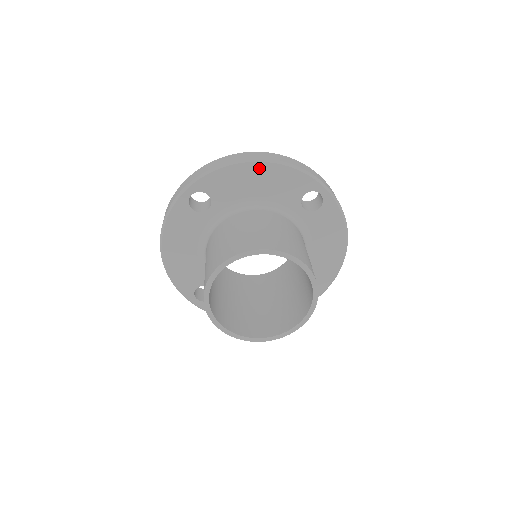
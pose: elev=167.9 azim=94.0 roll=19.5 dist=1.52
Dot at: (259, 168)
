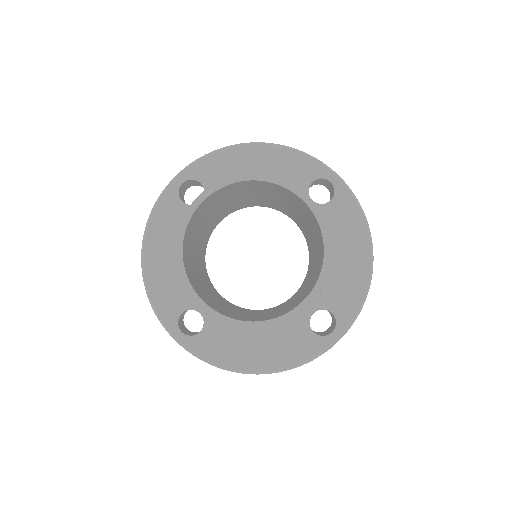
Dot at: (258, 151)
